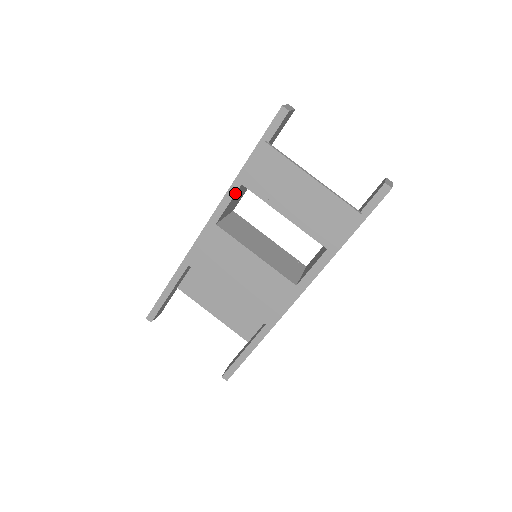
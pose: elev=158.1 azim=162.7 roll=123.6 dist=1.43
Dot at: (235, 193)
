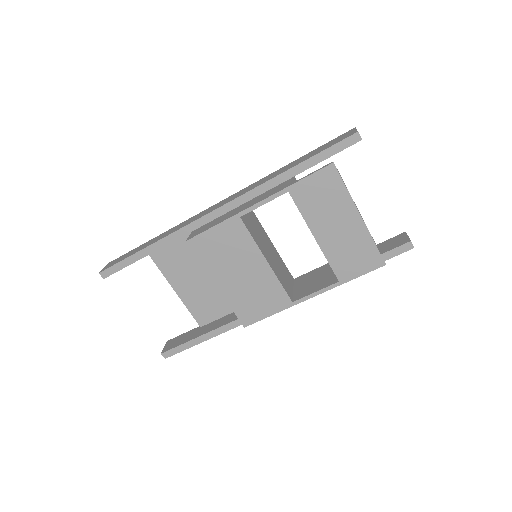
Dot at: occluded
